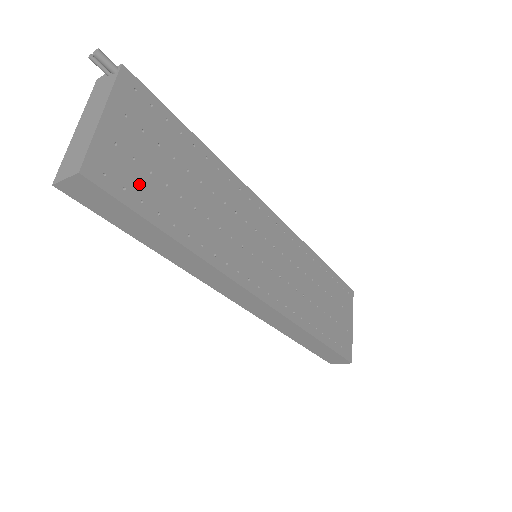
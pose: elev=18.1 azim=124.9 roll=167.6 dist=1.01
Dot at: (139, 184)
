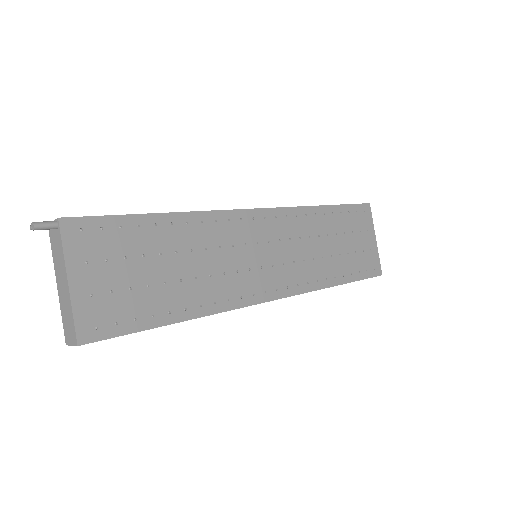
Dot at: (126, 308)
